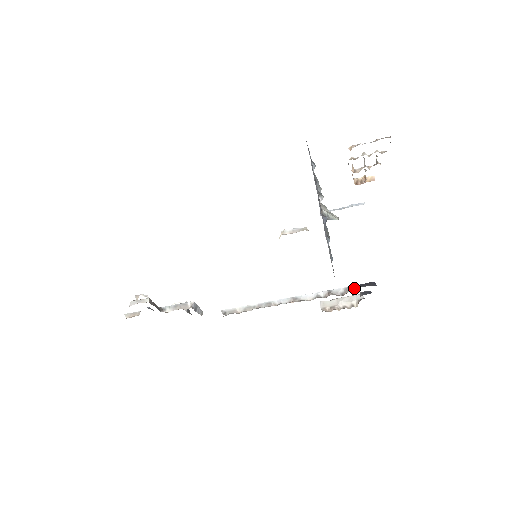
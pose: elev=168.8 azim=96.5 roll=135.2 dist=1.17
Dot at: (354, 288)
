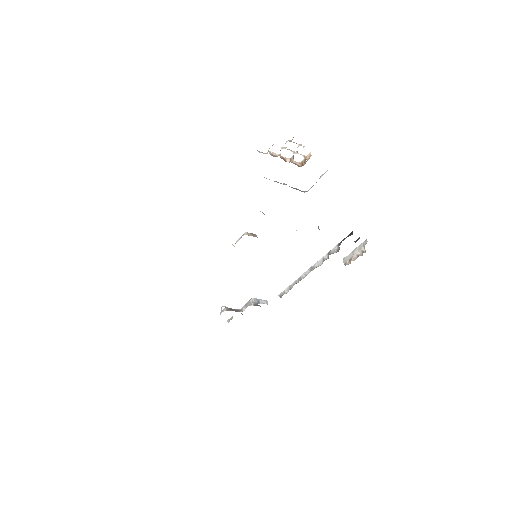
Dot at: (340, 243)
